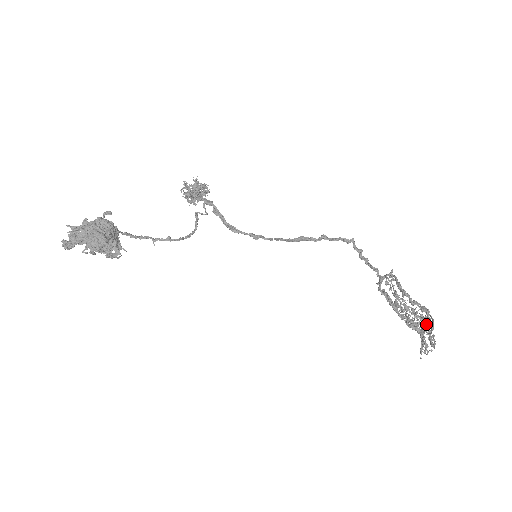
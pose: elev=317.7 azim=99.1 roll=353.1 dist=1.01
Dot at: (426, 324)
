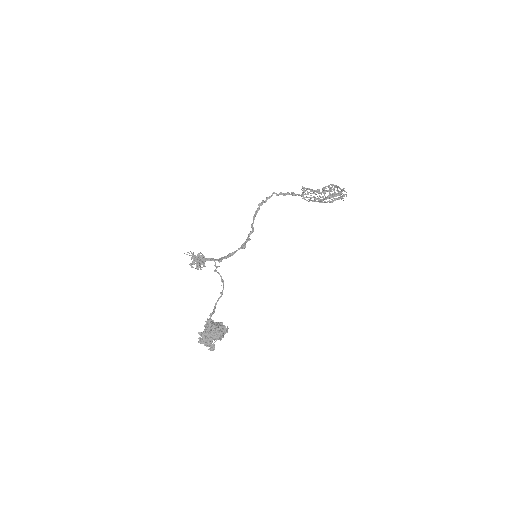
Dot at: occluded
